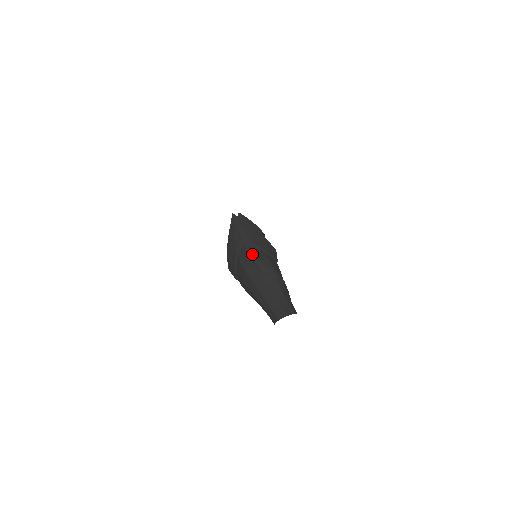
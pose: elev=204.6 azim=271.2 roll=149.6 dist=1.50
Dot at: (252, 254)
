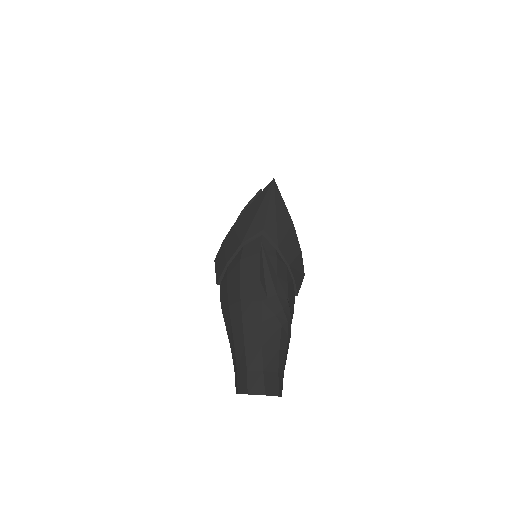
Dot at: (268, 261)
